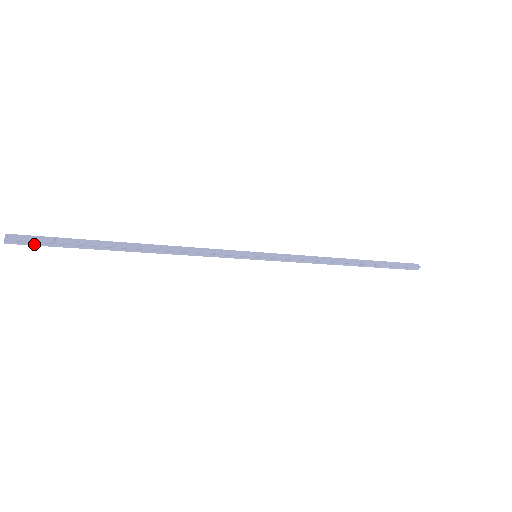
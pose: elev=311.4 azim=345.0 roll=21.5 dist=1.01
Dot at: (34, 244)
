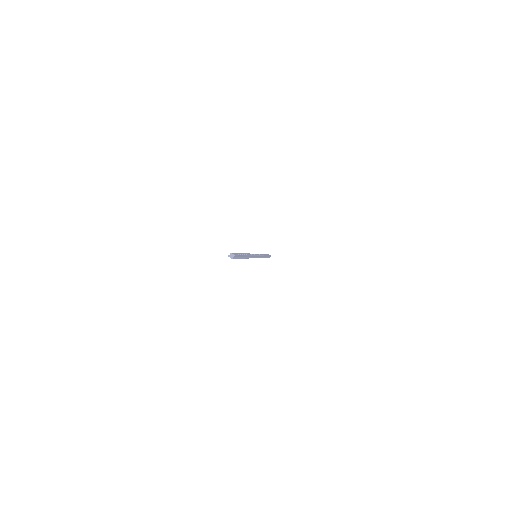
Dot at: (236, 258)
